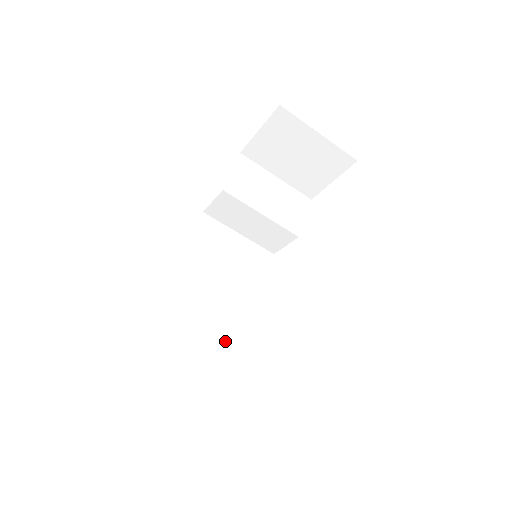
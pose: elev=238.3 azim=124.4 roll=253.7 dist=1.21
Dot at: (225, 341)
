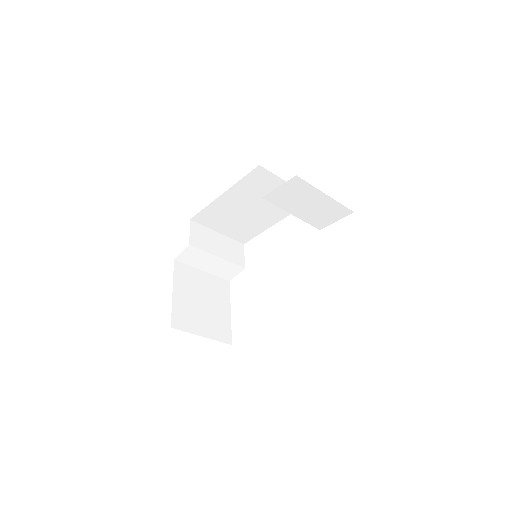
Dot at: (242, 234)
